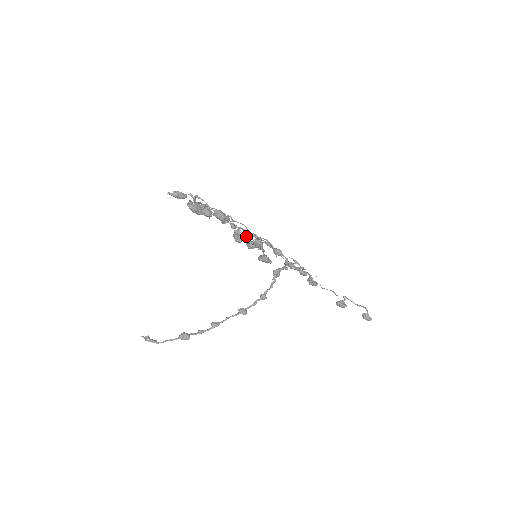
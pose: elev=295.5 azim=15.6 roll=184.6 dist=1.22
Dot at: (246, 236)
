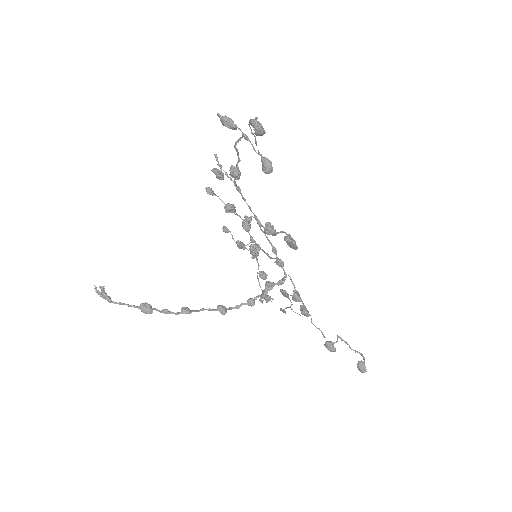
Dot at: (239, 242)
